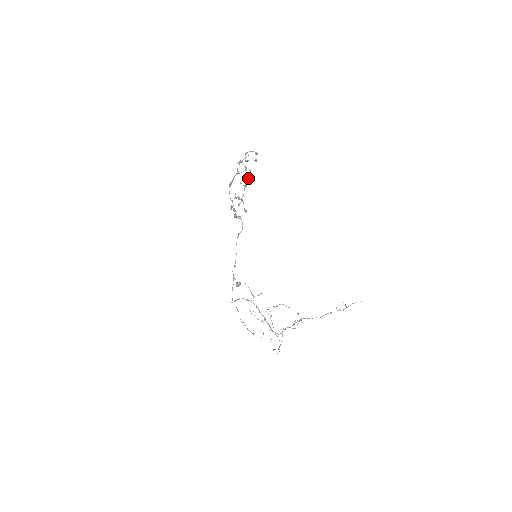
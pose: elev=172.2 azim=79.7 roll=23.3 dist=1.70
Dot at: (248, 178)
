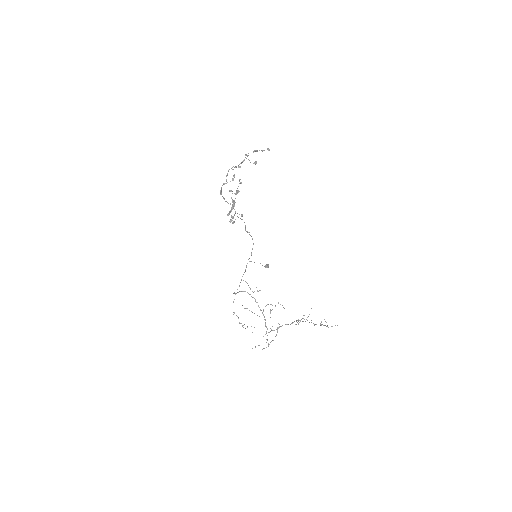
Dot at: (238, 186)
